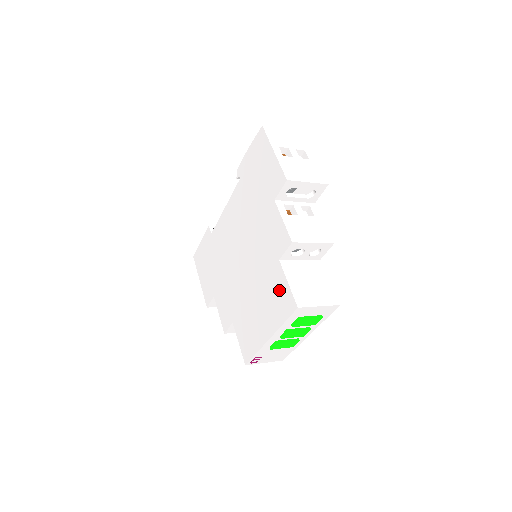
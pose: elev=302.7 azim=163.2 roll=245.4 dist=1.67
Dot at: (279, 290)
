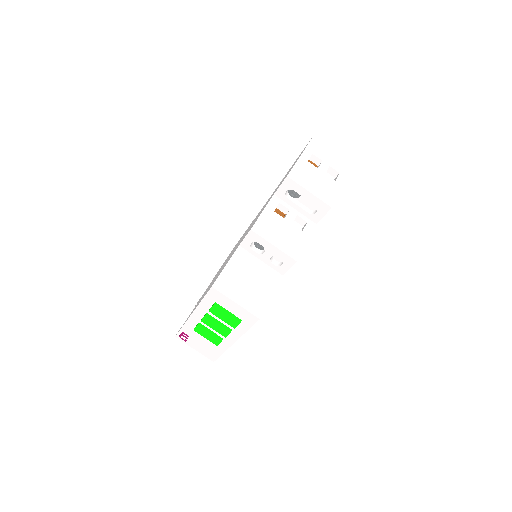
Dot at: occluded
